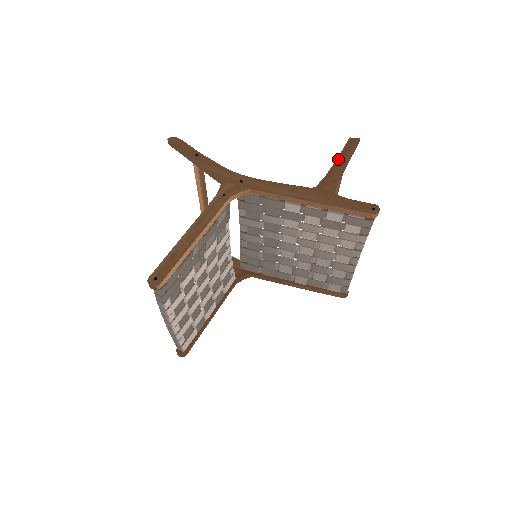
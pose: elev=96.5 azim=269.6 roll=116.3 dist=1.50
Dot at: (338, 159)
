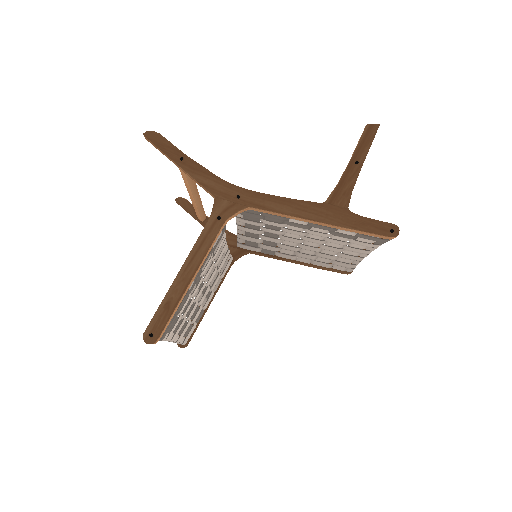
Dot at: (352, 159)
